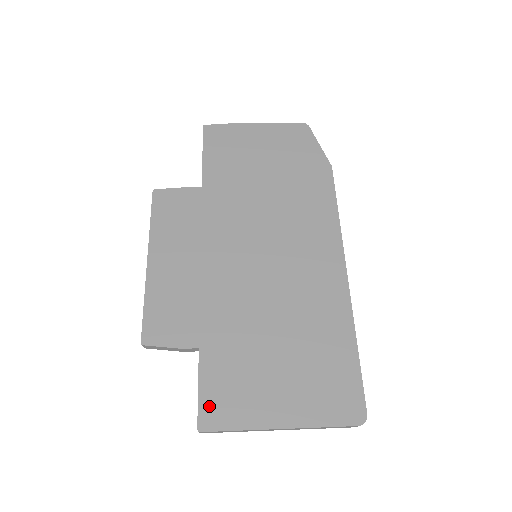
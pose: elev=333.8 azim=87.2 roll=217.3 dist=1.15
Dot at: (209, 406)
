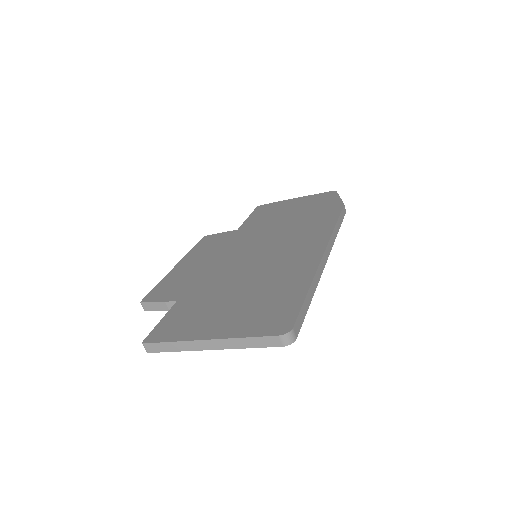
Dot at: (161, 329)
